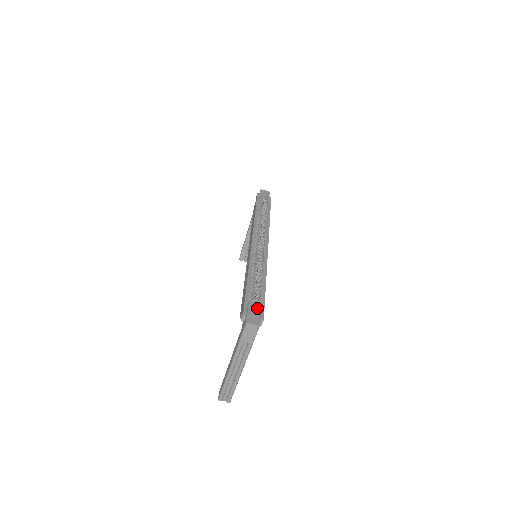
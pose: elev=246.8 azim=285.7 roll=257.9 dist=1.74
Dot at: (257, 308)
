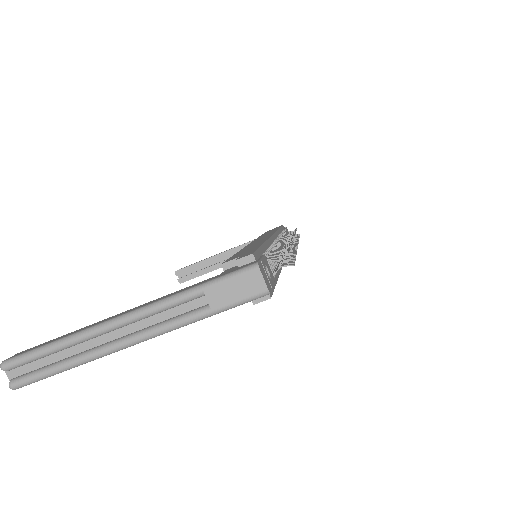
Dot at: (271, 274)
